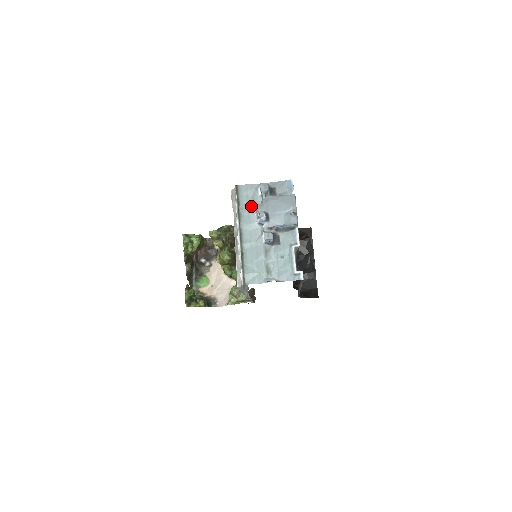
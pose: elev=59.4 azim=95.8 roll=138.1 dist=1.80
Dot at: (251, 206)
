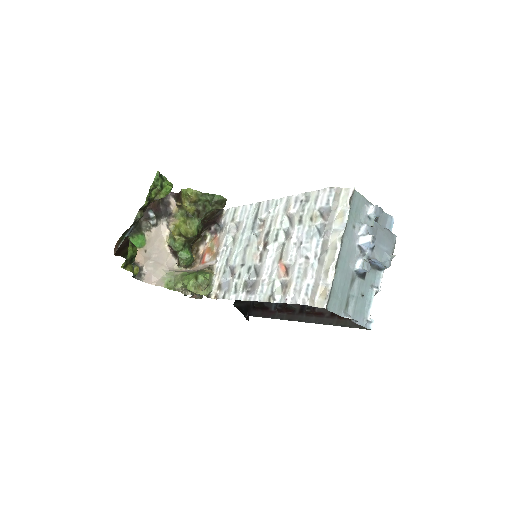
Dot at: (357, 221)
